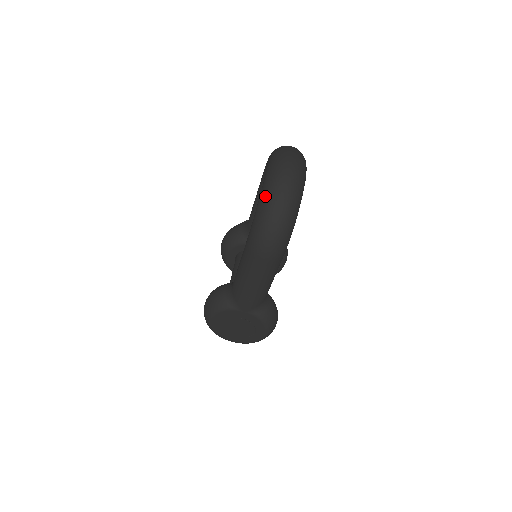
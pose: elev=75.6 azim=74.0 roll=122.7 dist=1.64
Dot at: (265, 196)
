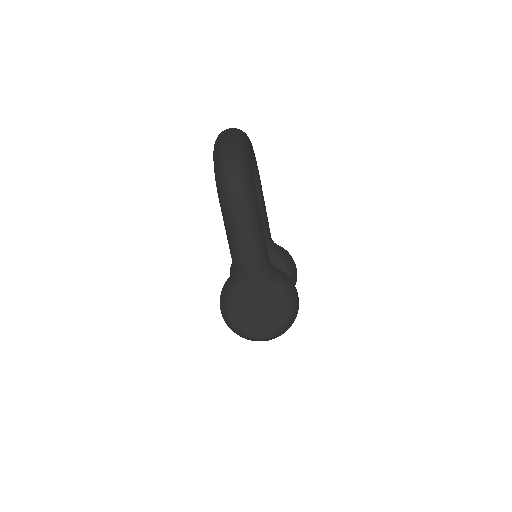
Dot at: (215, 151)
